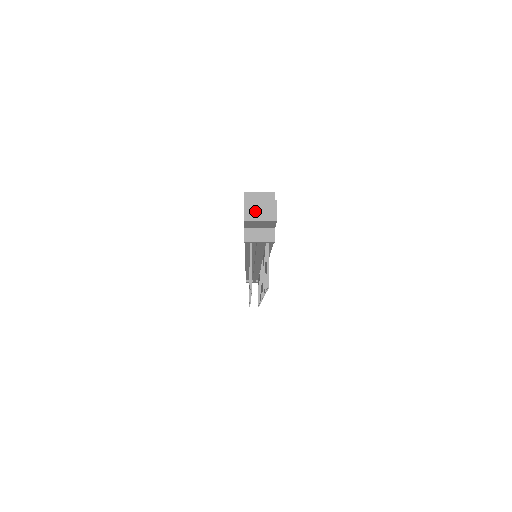
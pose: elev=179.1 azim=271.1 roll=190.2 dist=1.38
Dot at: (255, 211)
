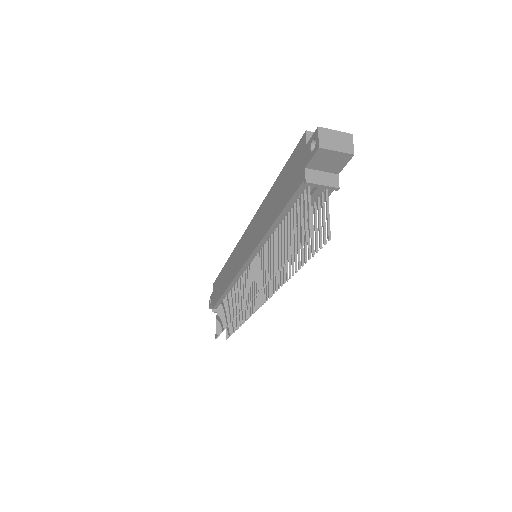
Dot at: (330, 140)
